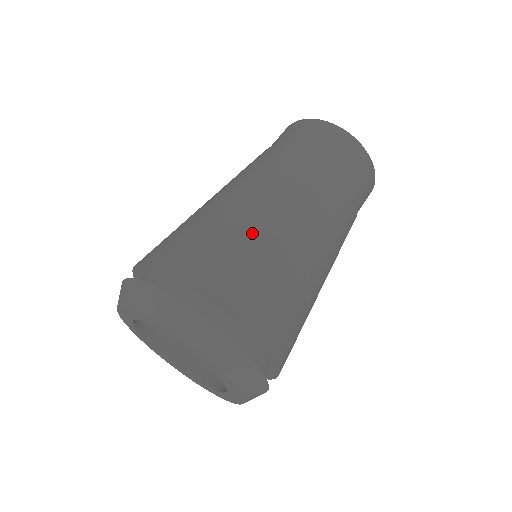
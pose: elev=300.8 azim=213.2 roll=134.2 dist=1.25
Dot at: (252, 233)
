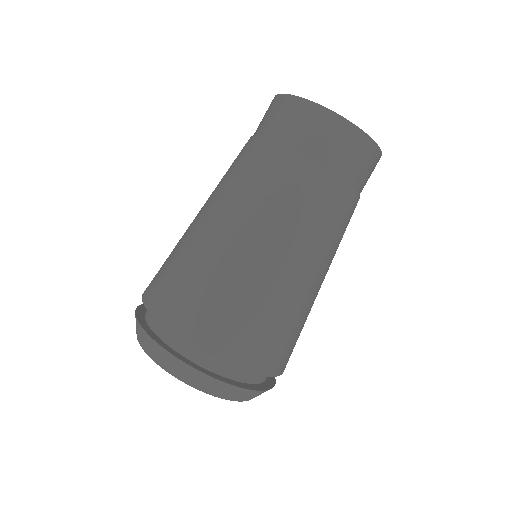
Dot at: (213, 265)
